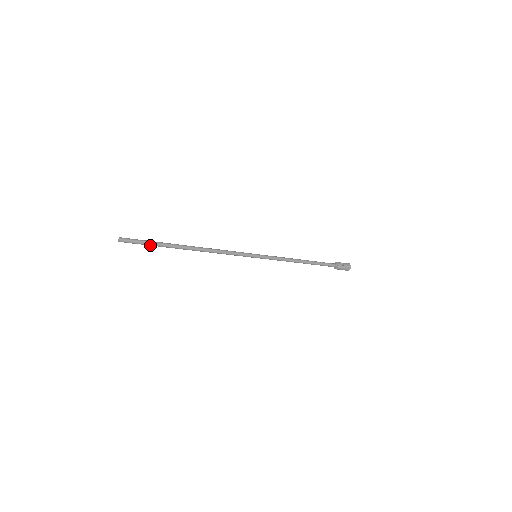
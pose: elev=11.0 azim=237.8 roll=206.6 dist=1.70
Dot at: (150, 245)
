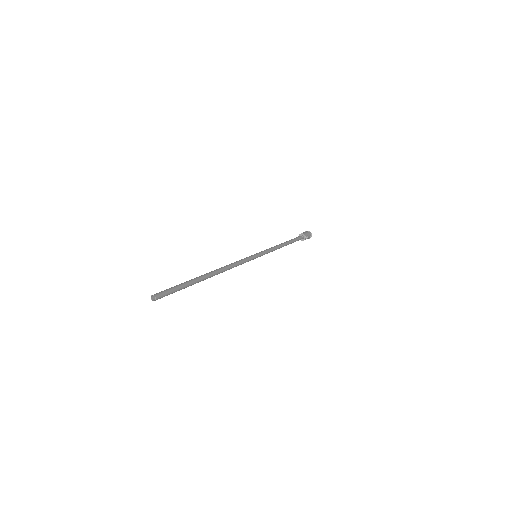
Dot at: (179, 289)
